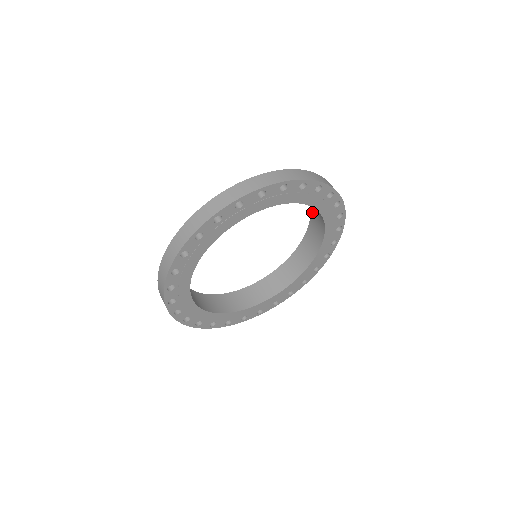
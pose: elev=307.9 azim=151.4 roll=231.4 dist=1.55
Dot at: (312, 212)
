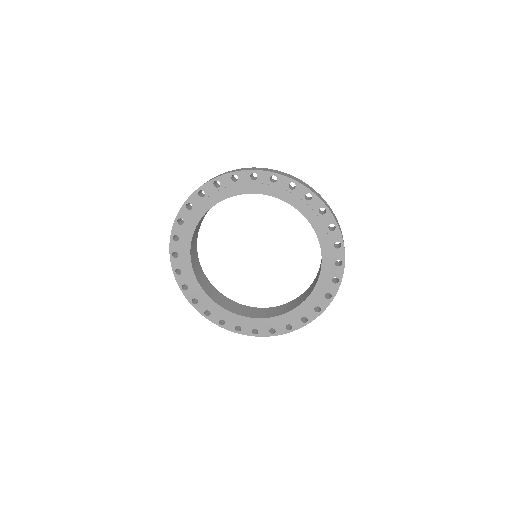
Dot at: occluded
